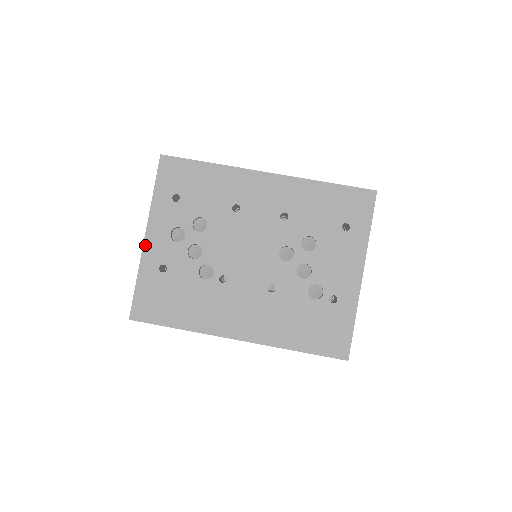
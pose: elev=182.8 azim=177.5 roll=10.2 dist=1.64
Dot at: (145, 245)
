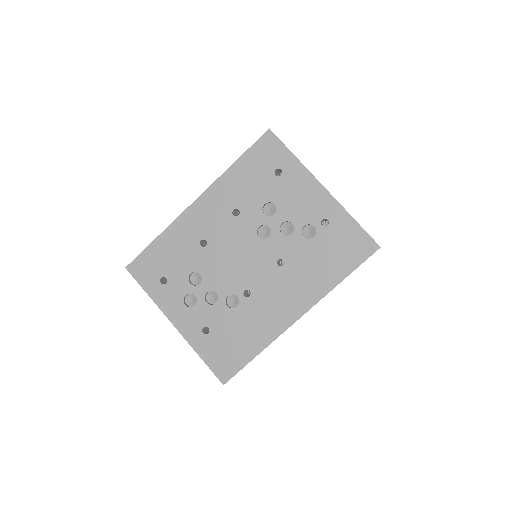
Dot at: (179, 330)
